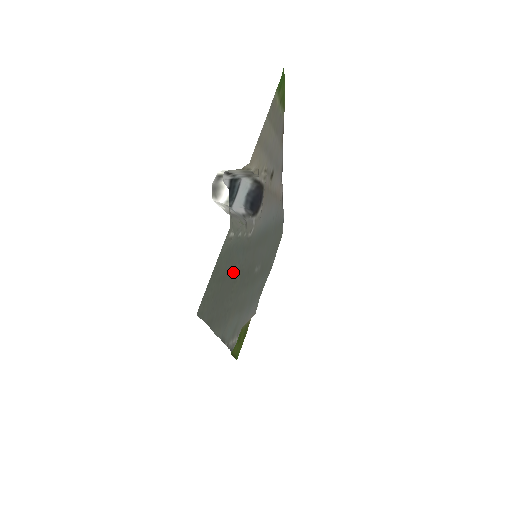
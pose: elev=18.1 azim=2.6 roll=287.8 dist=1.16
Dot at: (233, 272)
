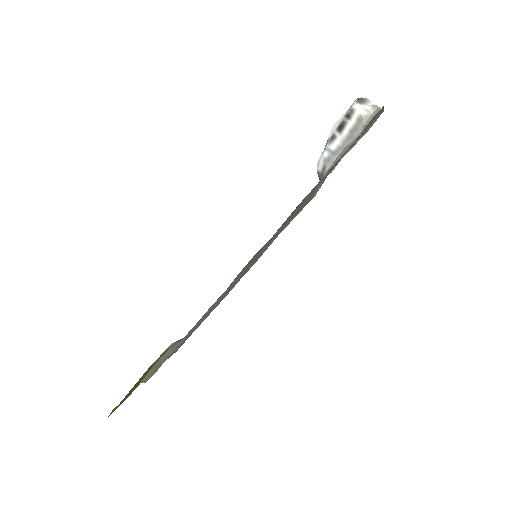
Dot at: occluded
